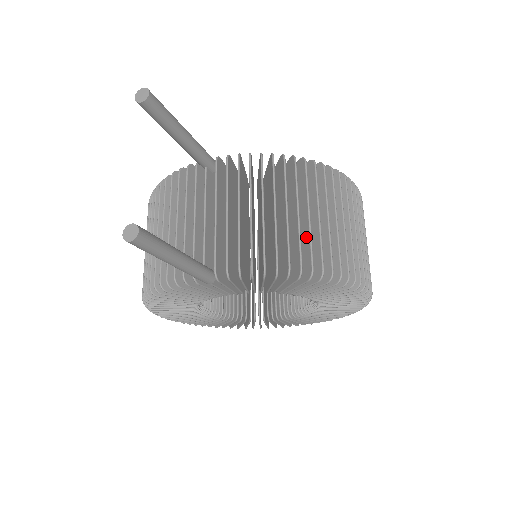
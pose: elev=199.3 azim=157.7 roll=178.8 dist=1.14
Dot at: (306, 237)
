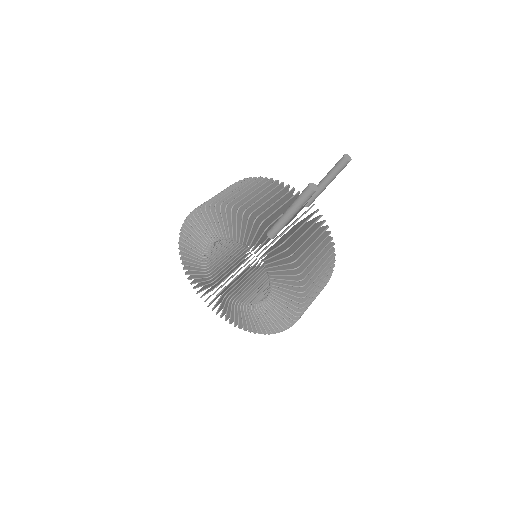
Dot at: (311, 272)
